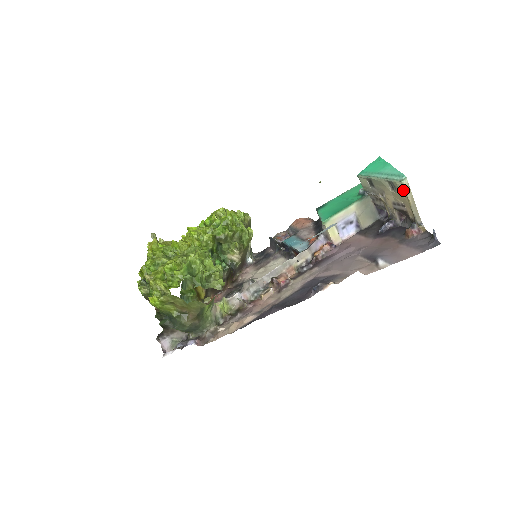
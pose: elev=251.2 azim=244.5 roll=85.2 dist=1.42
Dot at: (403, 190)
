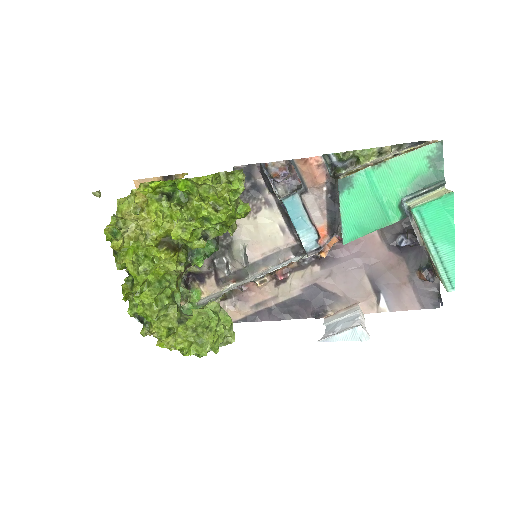
Dot at: occluded
